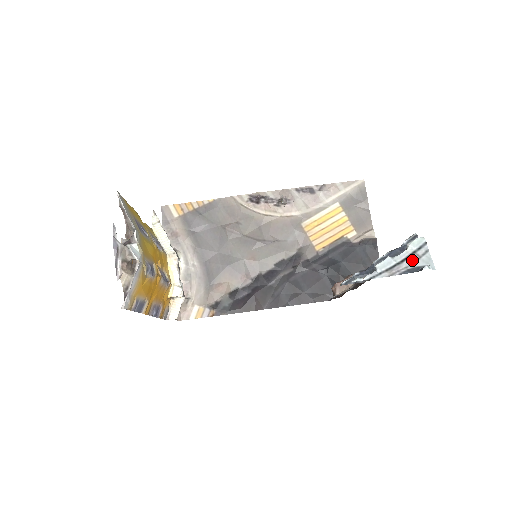
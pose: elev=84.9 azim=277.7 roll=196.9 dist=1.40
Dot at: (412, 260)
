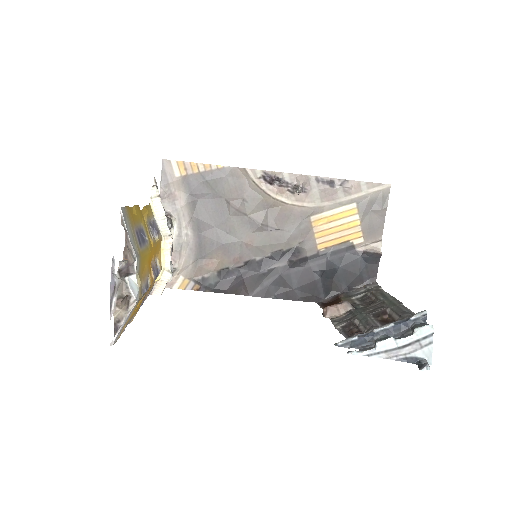
Dot at: (413, 348)
